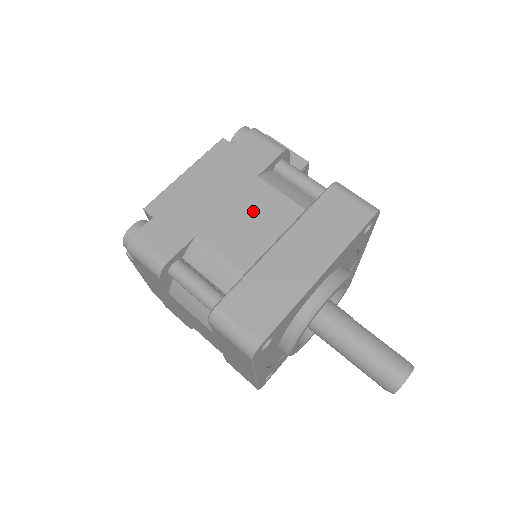
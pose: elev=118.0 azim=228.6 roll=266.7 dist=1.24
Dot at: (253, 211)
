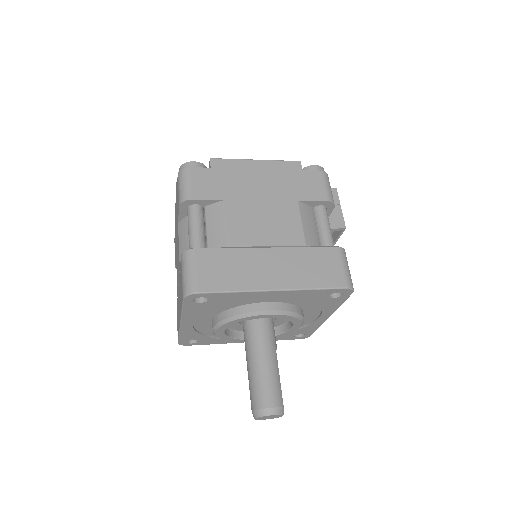
Dot at: (273, 217)
